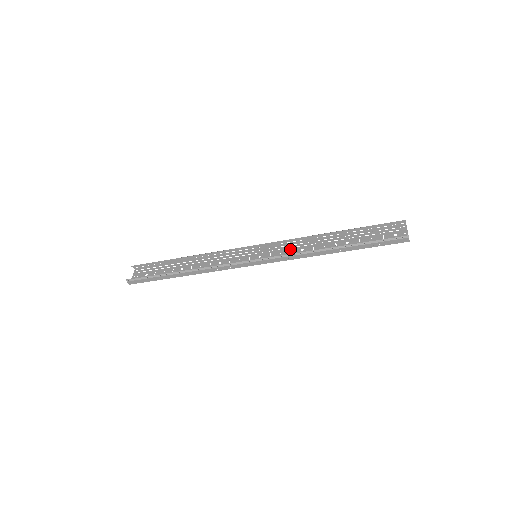
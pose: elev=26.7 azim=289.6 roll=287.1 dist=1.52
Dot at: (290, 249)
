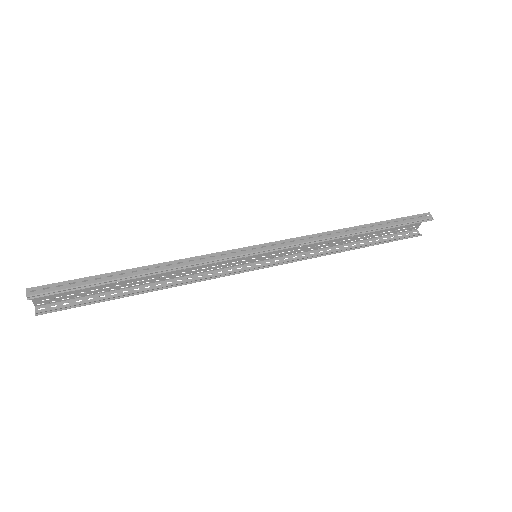
Dot at: occluded
